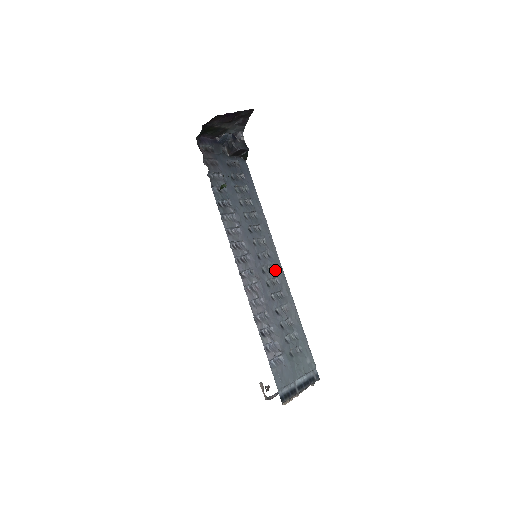
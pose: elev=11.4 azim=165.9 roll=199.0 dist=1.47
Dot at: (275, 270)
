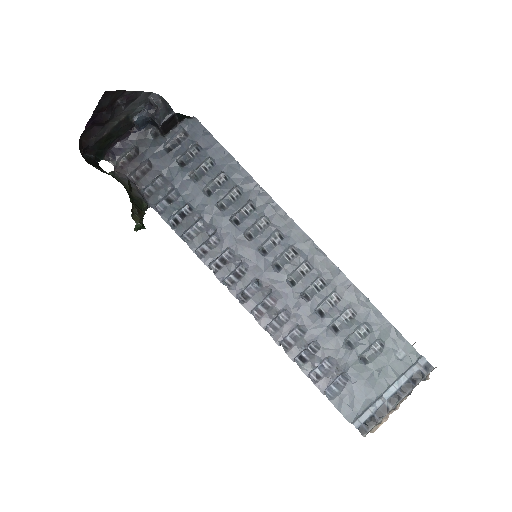
Dot at: (298, 252)
